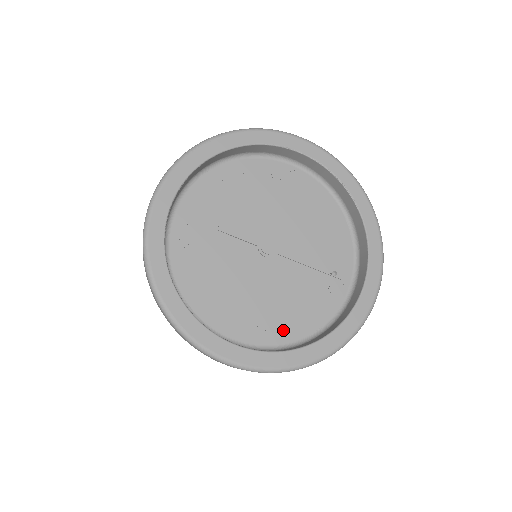
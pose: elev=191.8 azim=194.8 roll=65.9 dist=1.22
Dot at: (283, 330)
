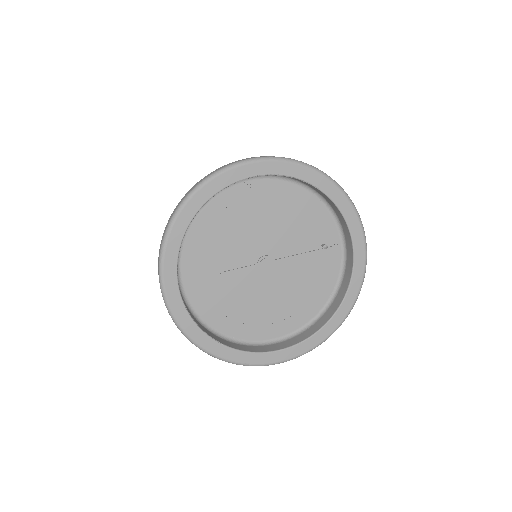
Dot at: (310, 307)
